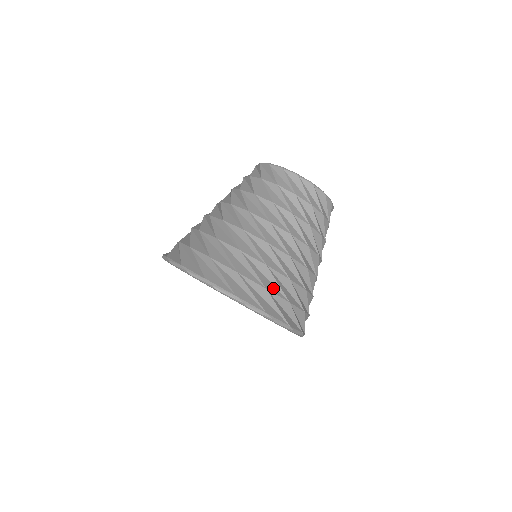
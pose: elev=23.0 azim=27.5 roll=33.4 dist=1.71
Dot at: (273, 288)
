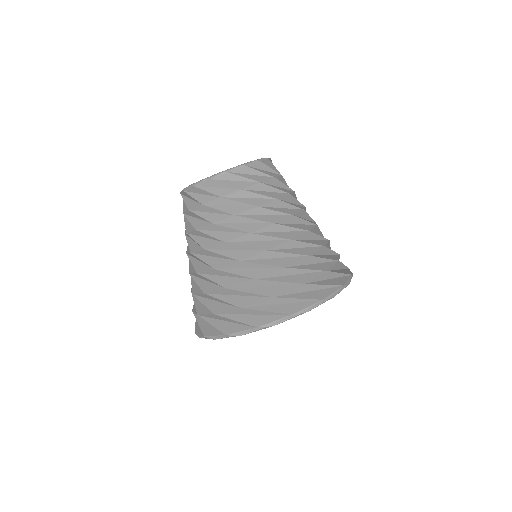
Dot at: (334, 257)
